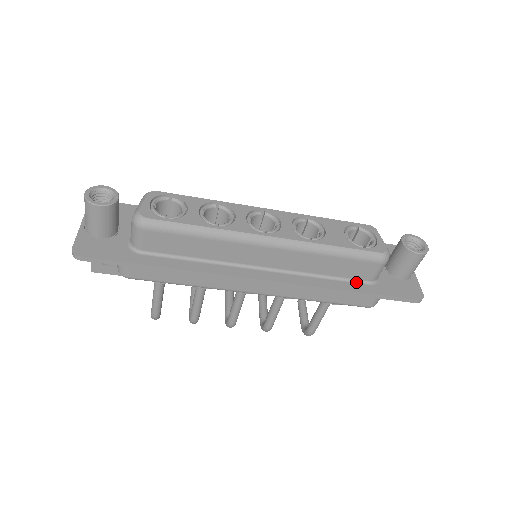
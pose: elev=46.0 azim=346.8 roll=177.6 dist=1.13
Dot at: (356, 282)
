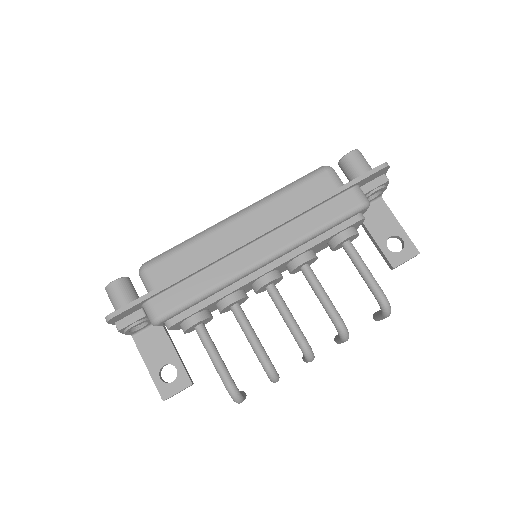
Dot at: occluded
